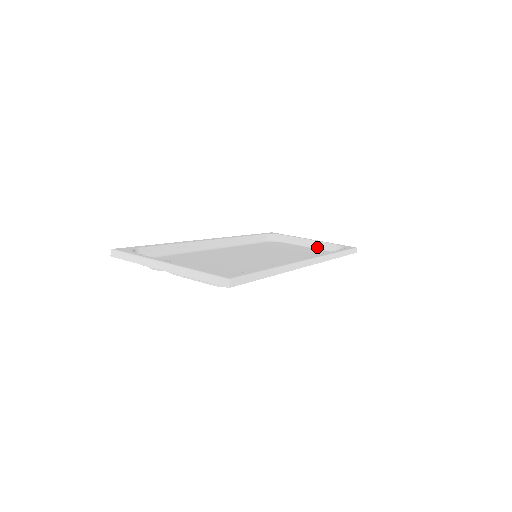
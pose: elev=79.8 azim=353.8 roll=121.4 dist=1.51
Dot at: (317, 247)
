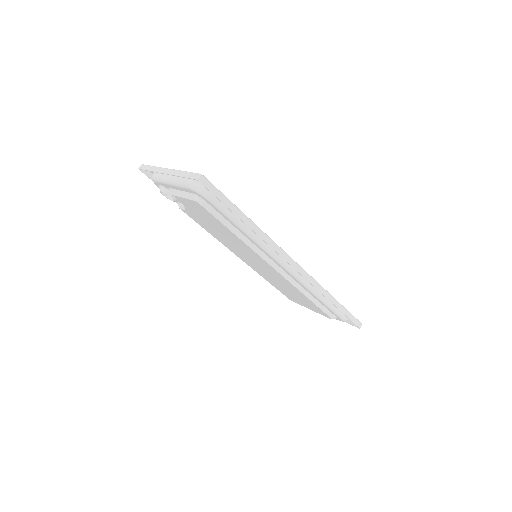
Dot at: occluded
